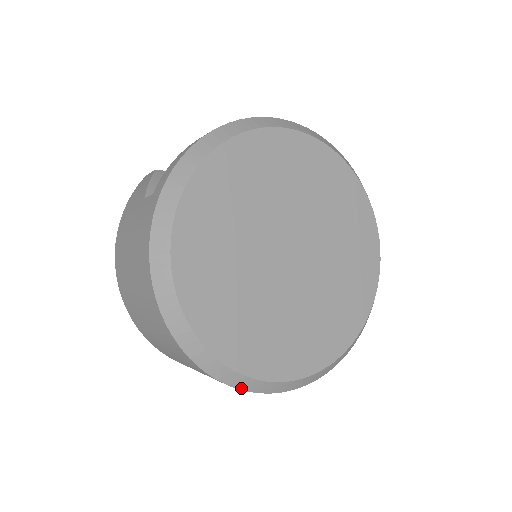
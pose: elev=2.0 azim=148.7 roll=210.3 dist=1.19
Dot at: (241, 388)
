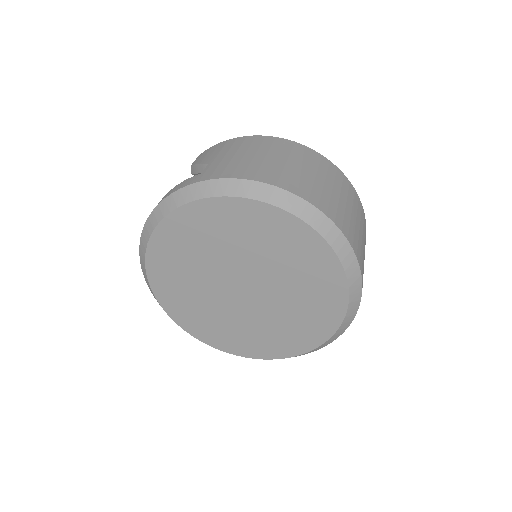
Dot at: occluded
